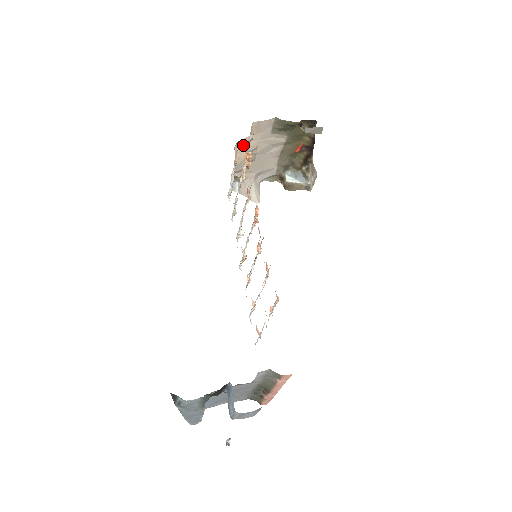
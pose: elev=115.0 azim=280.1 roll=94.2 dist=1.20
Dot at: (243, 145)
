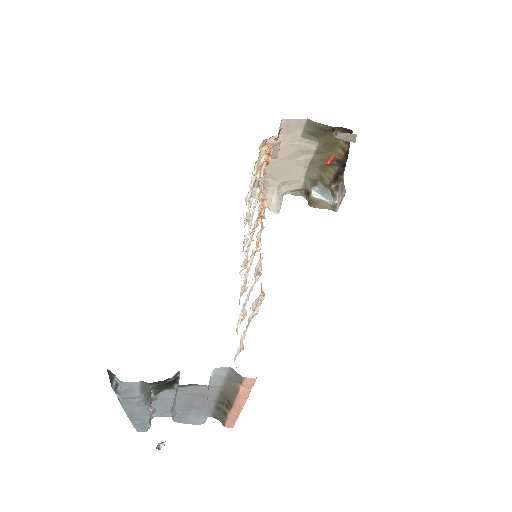
Dot at: occluded
